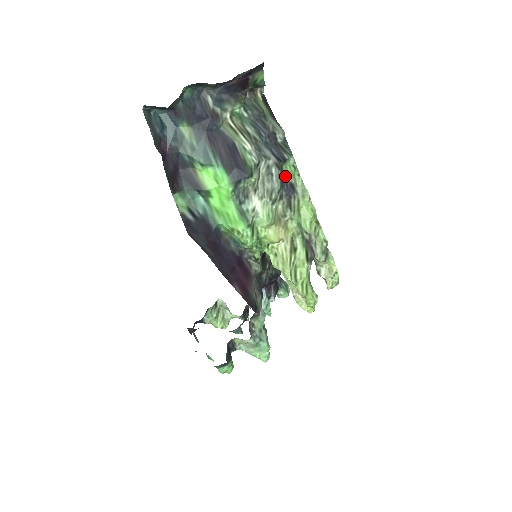
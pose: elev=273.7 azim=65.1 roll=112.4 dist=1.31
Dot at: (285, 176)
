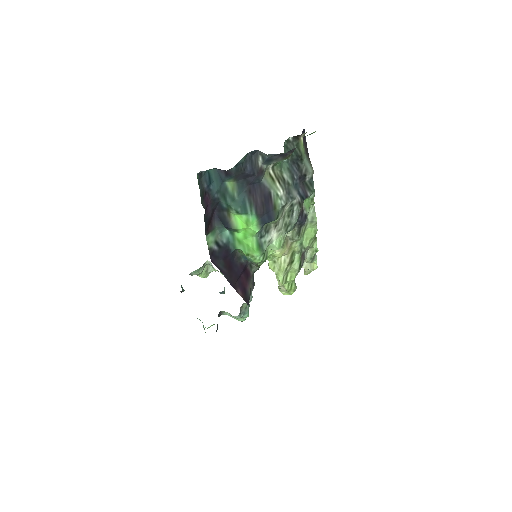
Dot at: (303, 209)
